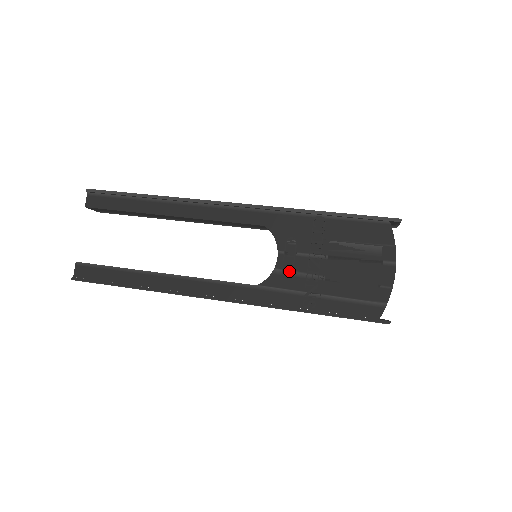
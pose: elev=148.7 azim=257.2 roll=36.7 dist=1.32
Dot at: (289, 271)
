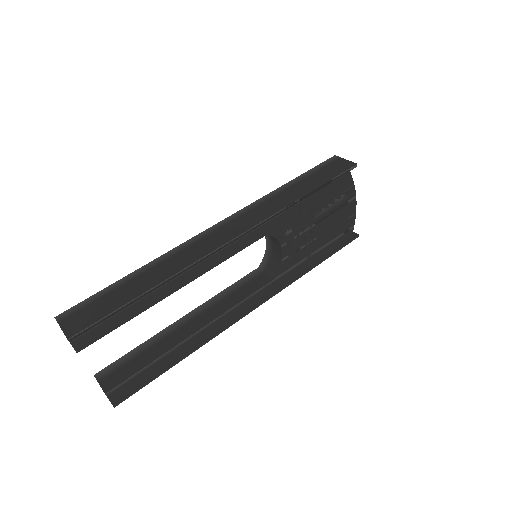
Dot at: (293, 253)
